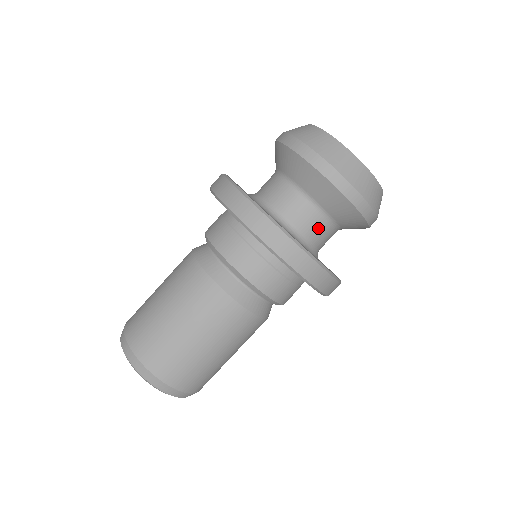
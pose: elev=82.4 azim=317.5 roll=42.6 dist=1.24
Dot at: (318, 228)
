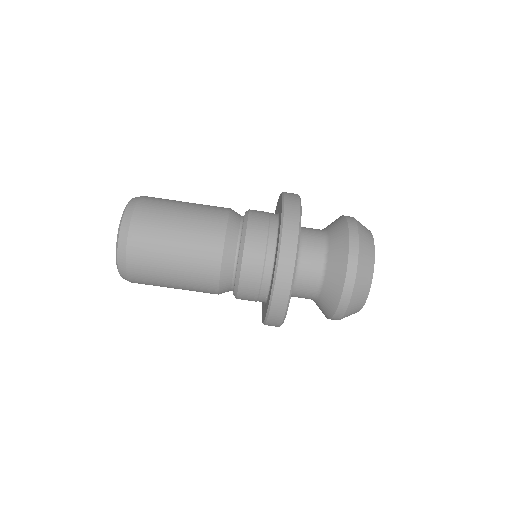
Dot at: (312, 265)
